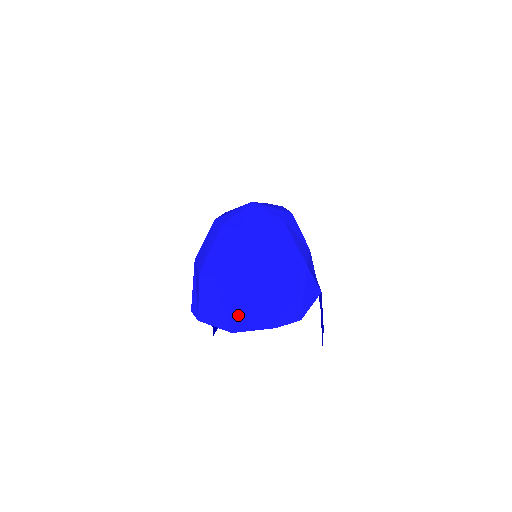
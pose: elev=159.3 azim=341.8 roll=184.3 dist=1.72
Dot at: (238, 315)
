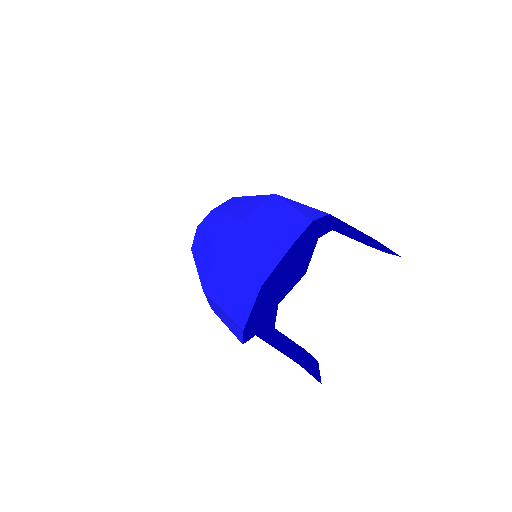
Dot at: (251, 268)
